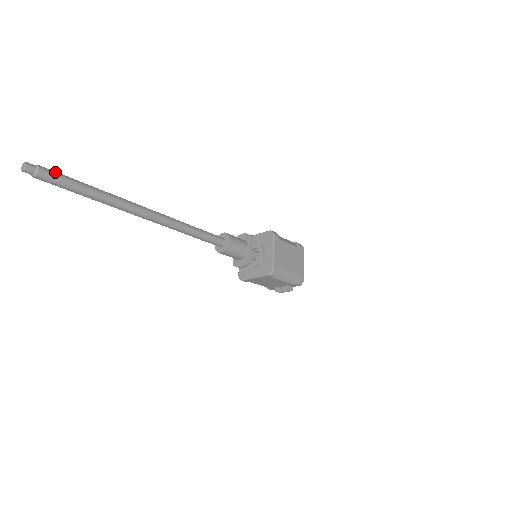
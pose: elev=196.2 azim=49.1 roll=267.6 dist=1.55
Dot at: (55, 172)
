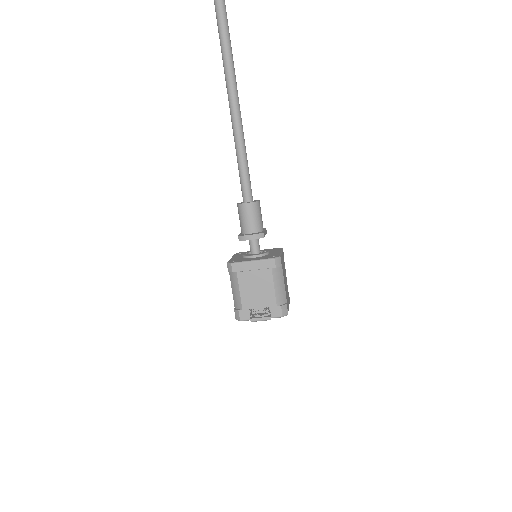
Dot at: (224, 3)
